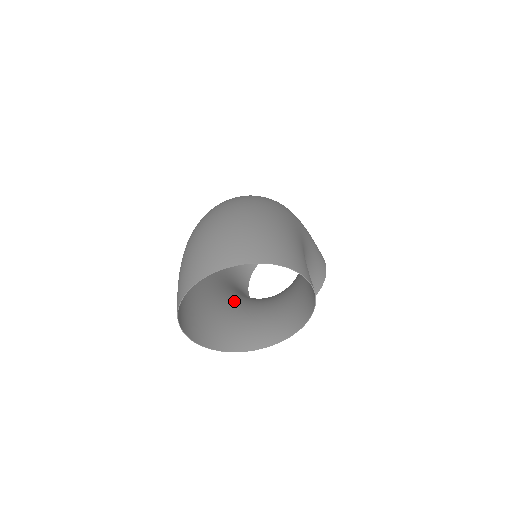
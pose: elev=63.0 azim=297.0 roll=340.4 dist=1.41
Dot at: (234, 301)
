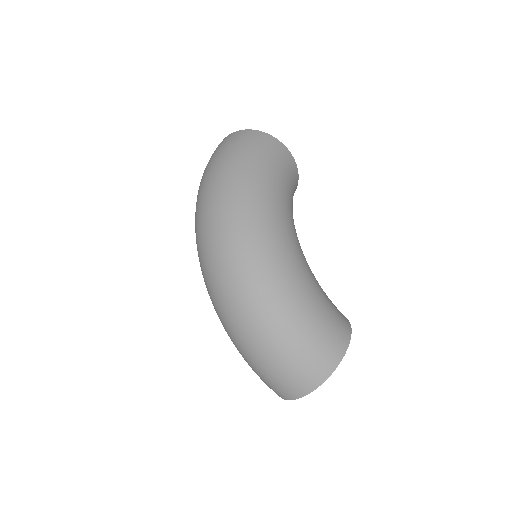
Dot at: occluded
